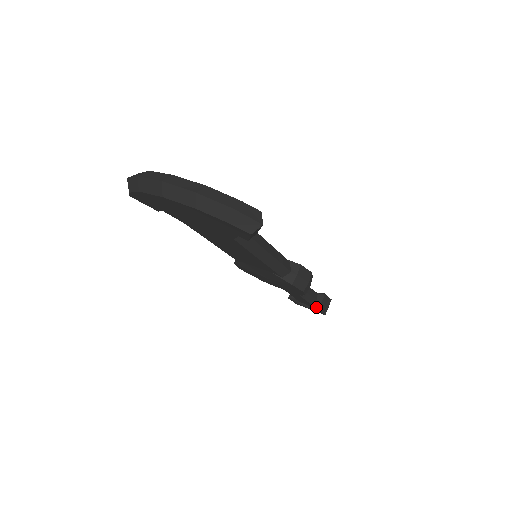
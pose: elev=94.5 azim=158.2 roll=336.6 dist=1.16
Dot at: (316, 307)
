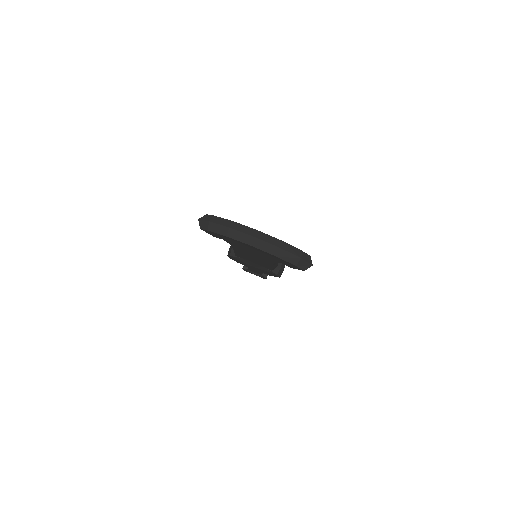
Dot at: (265, 276)
